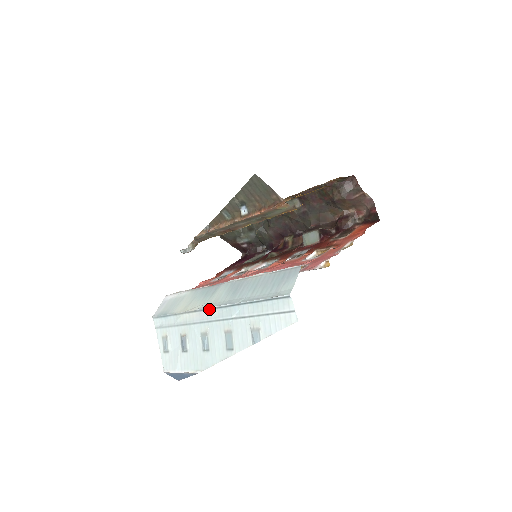
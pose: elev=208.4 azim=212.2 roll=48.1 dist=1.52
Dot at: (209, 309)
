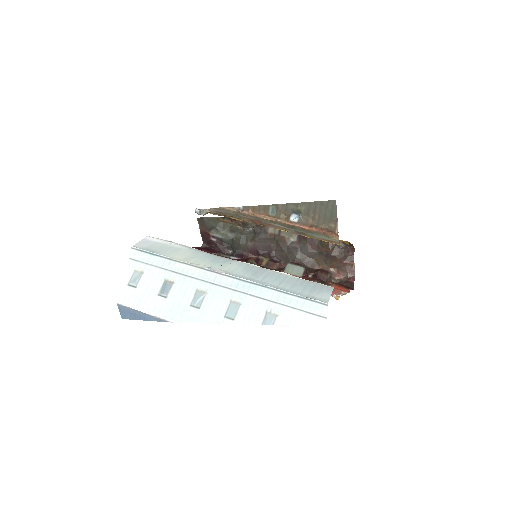
Dot at: (222, 274)
